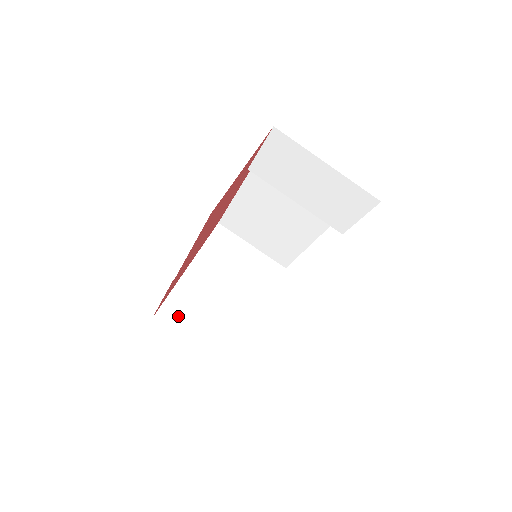
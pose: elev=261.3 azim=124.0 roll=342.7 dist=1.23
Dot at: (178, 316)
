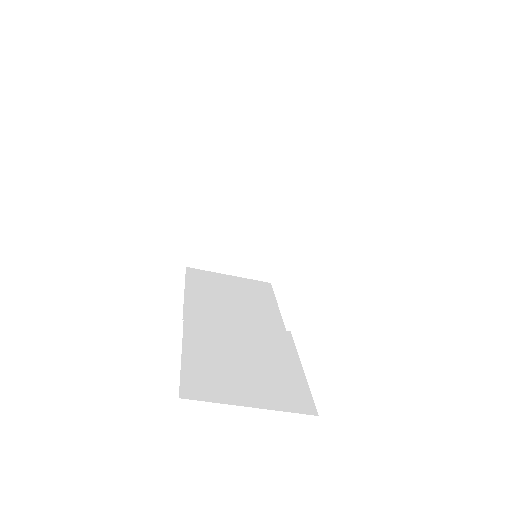
Dot at: (208, 256)
